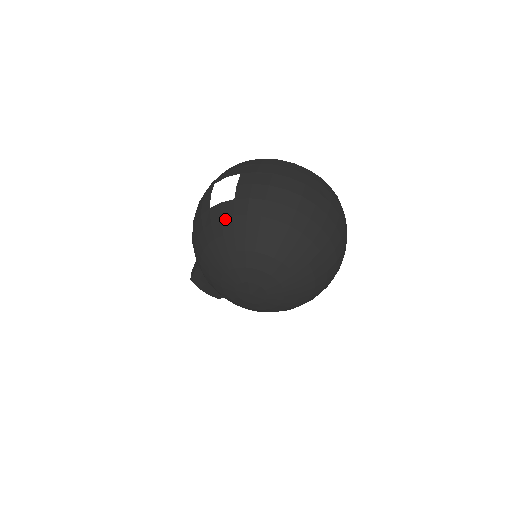
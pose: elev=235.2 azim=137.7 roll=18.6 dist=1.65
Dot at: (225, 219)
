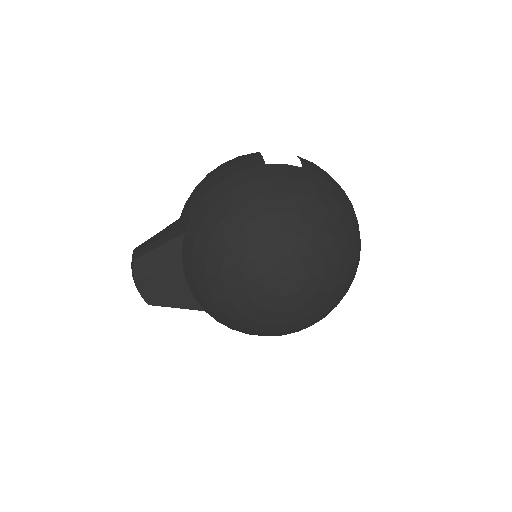
Dot at: (292, 178)
